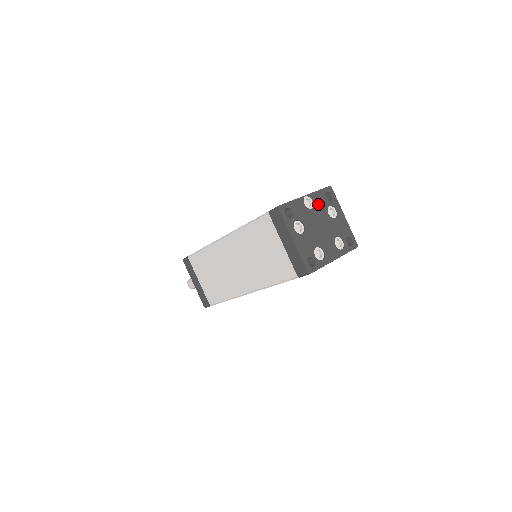
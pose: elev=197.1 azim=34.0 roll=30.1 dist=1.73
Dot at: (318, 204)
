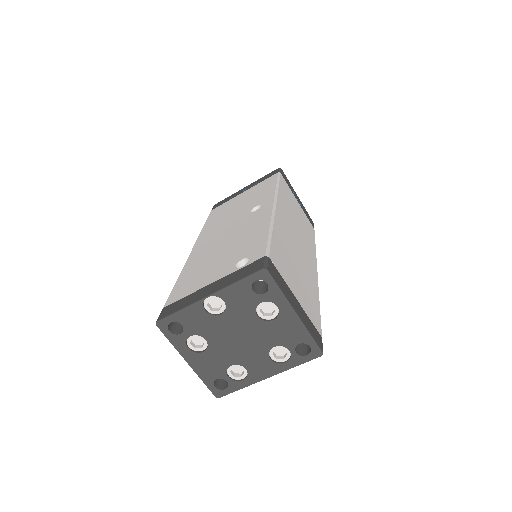
Dot at: (234, 305)
